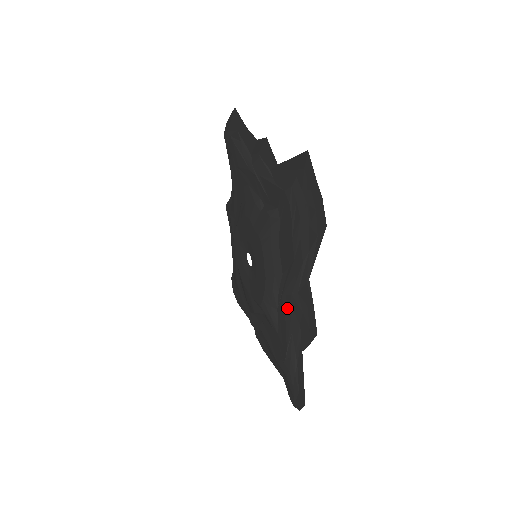
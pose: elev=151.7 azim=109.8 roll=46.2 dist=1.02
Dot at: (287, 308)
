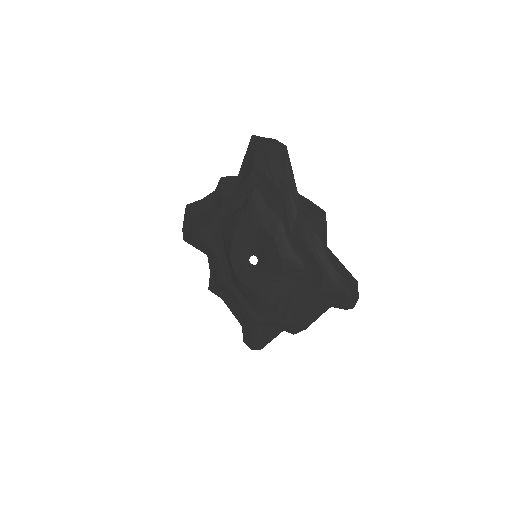
Dot at: (299, 234)
